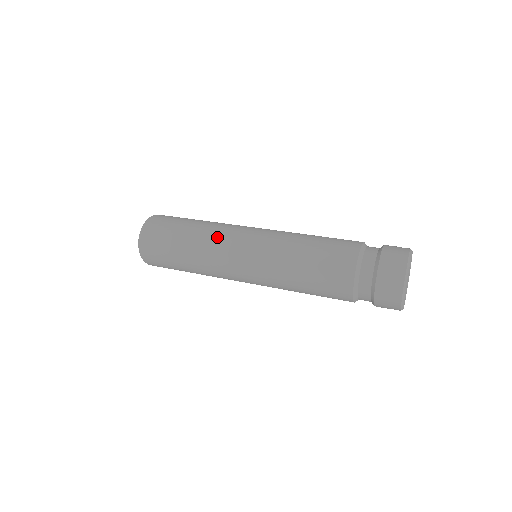
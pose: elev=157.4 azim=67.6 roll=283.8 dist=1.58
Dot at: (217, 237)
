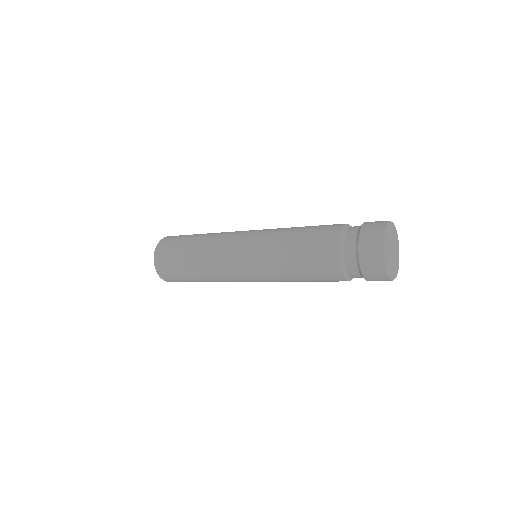
Dot at: (224, 233)
